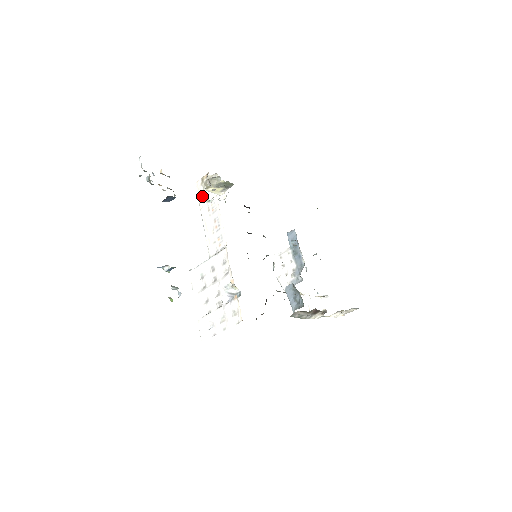
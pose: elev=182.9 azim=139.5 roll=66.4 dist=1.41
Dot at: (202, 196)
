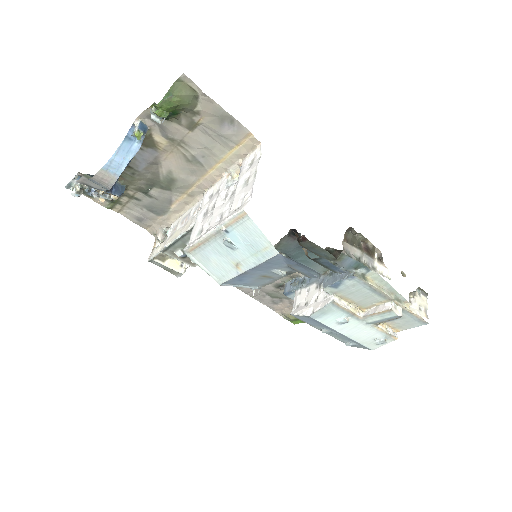
Dot at: (159, 247)
